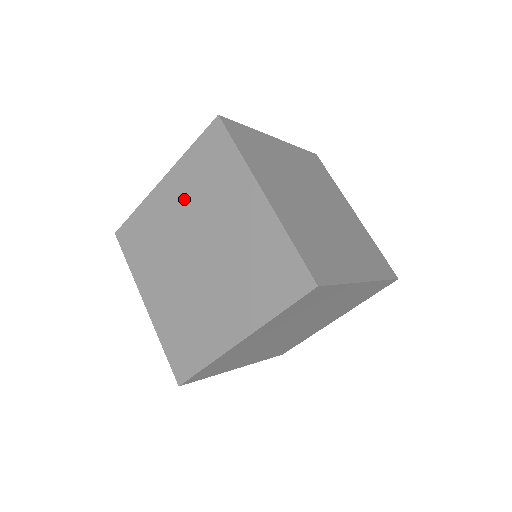
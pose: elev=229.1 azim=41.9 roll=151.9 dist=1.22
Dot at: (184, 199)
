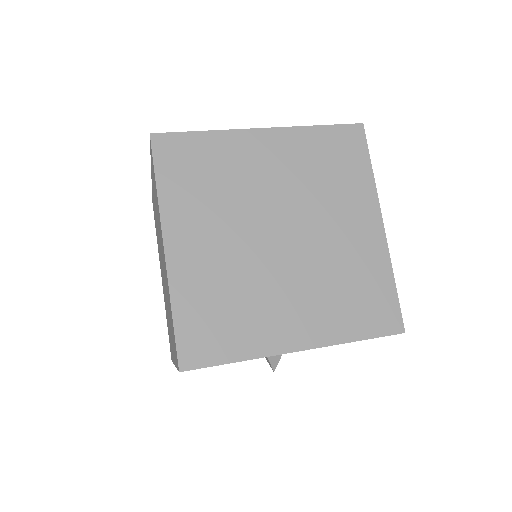
Dot at: (160, 261)
